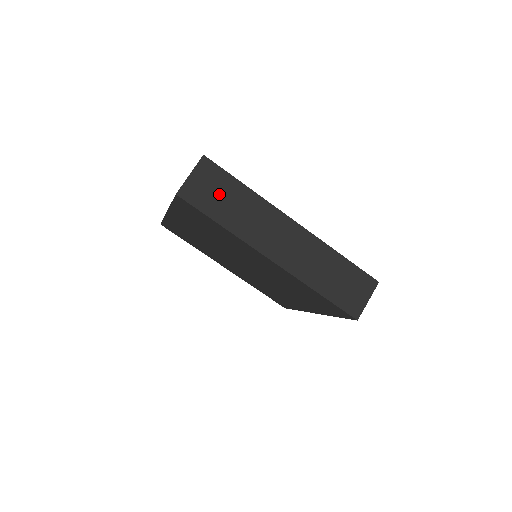
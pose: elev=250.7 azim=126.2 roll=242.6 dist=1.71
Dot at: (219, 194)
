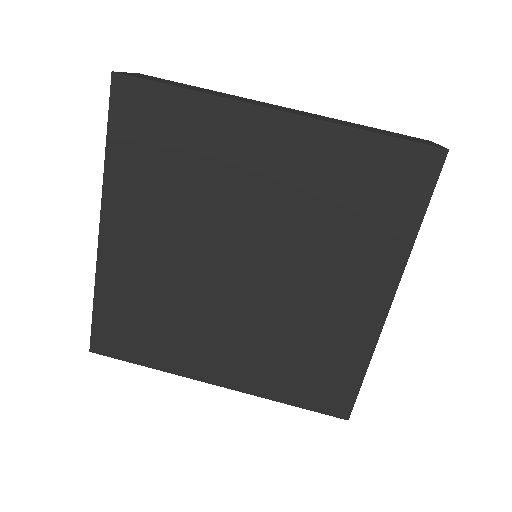
Dot at: (172, 83)
